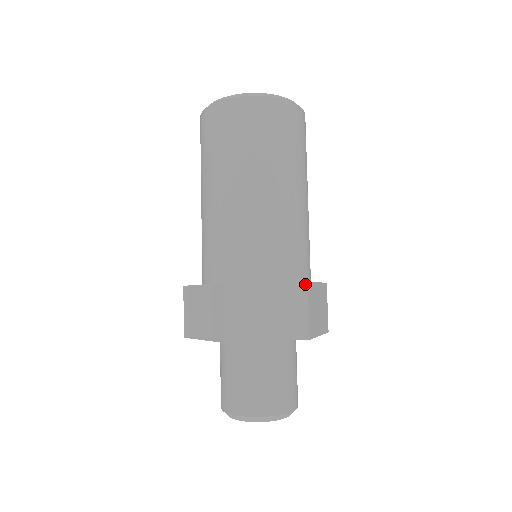
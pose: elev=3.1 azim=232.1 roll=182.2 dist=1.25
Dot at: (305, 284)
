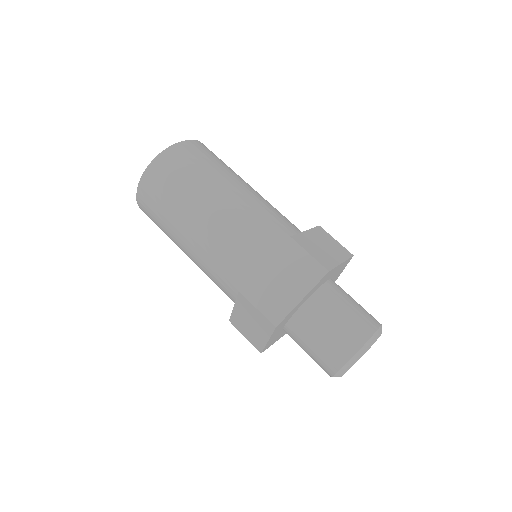
Dot at: (320, 227)
